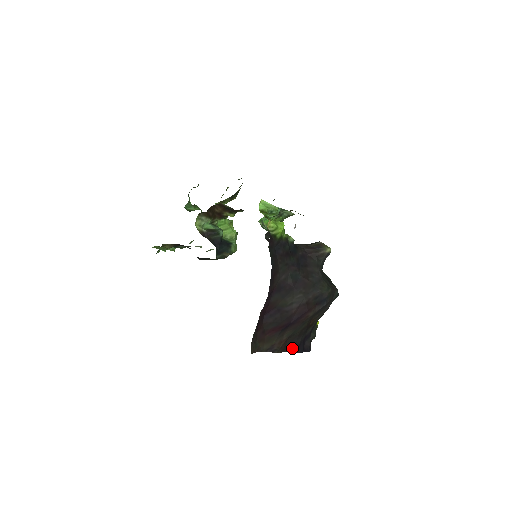
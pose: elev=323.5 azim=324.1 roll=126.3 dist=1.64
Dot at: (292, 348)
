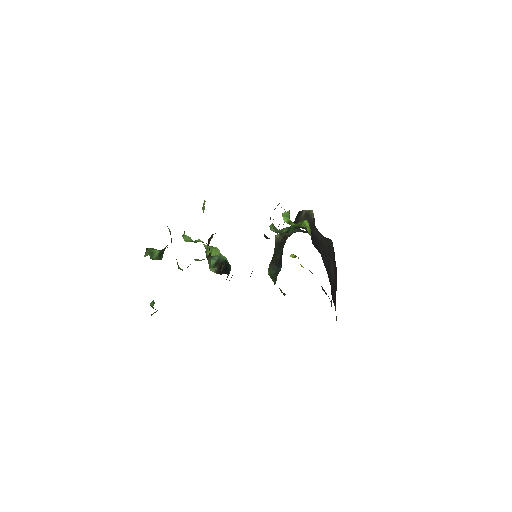
Dot at: (331, 302)
